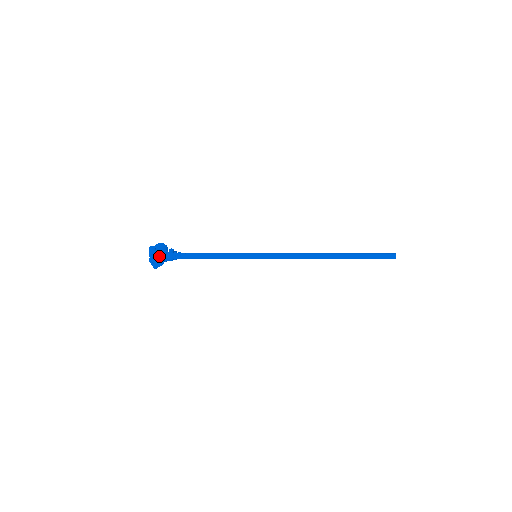
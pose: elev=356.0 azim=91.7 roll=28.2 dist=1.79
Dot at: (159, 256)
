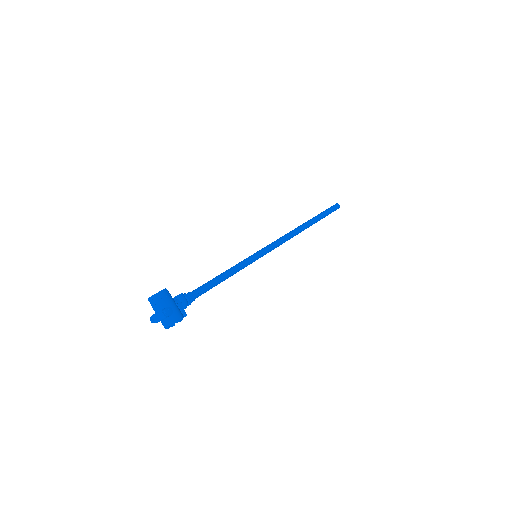
Dot at: (182, 319)
